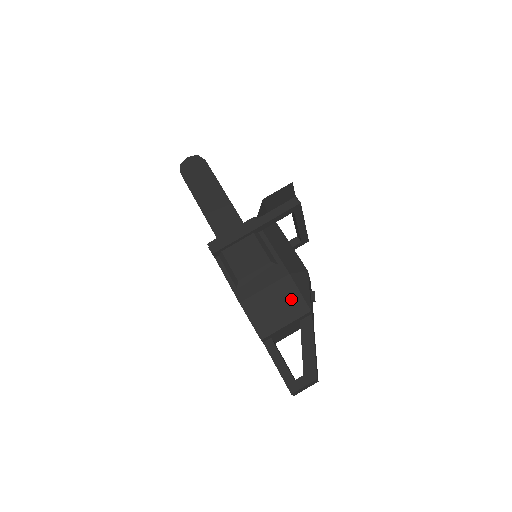
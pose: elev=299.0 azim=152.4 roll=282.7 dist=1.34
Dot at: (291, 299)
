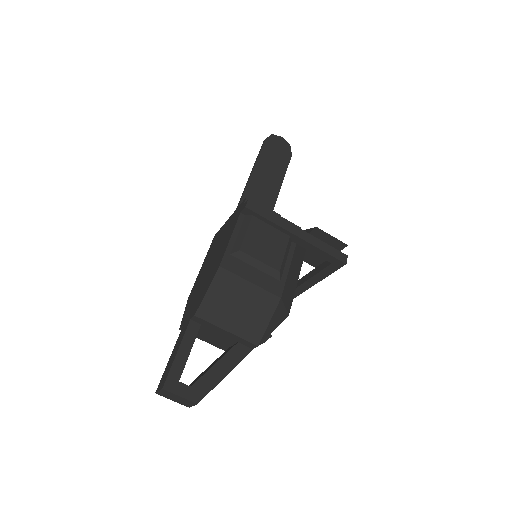
Dot at: (257, 317)
